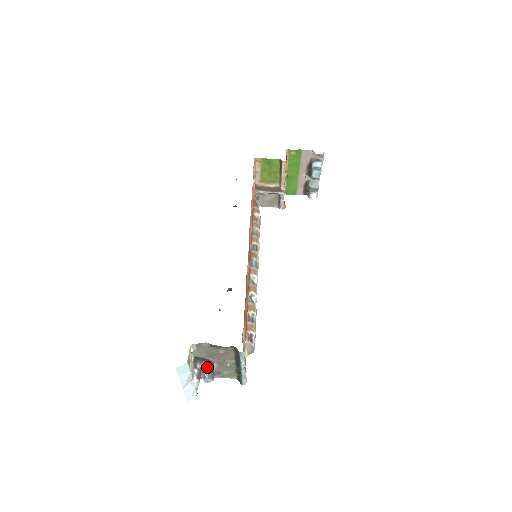
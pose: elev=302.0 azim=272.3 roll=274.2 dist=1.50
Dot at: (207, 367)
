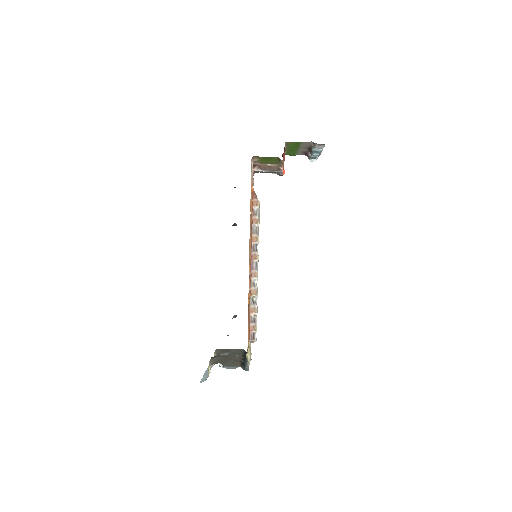
Dot at: occluded
